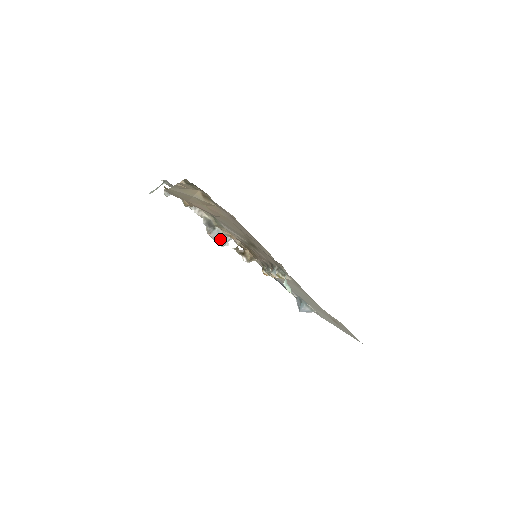
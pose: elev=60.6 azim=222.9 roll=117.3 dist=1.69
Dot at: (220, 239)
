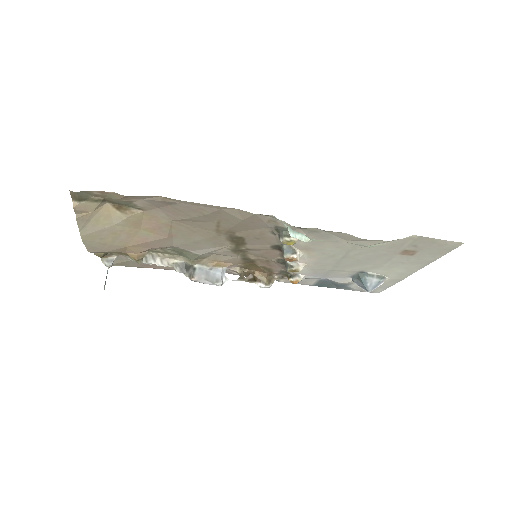
Dot at: (211, 277)
